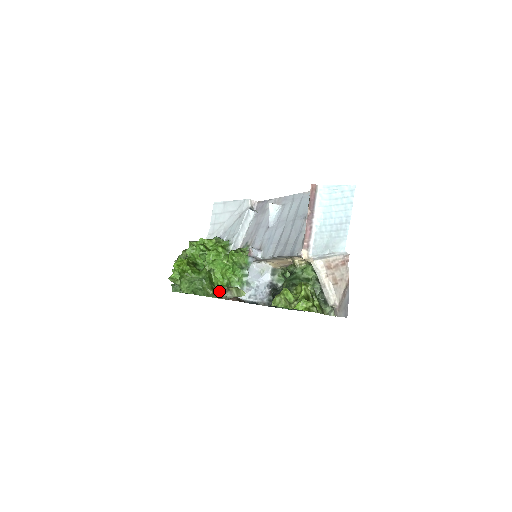
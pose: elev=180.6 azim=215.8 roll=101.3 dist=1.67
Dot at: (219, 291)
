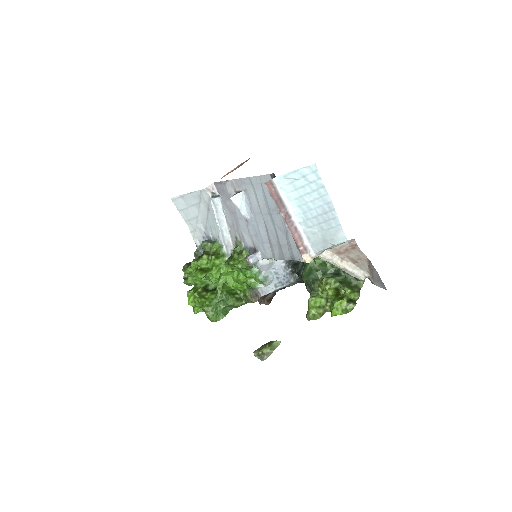
Dot at: (245, 297)
